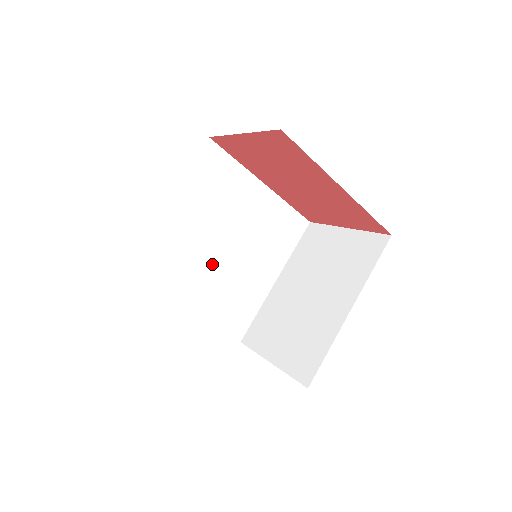
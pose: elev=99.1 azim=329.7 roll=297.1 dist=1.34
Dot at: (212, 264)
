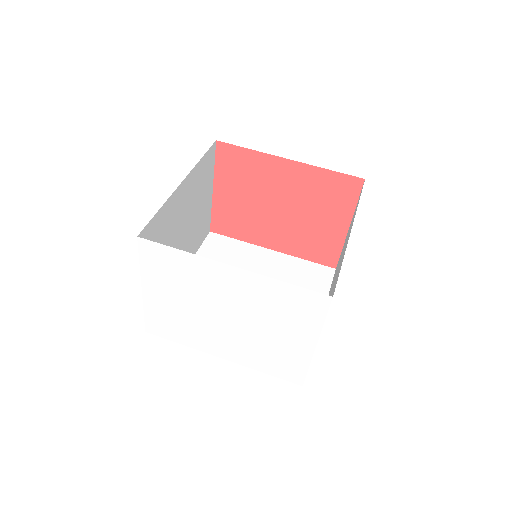
Dot at: occluded
